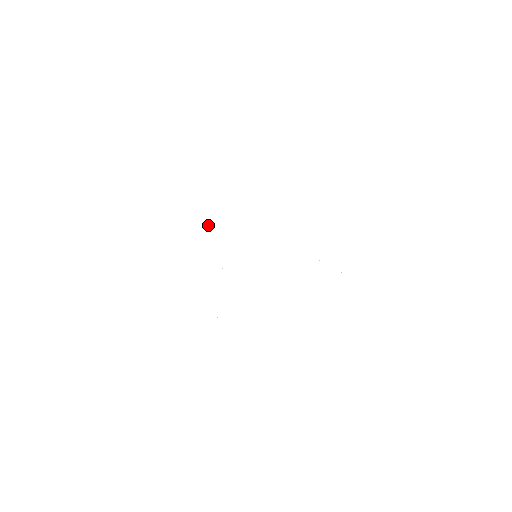
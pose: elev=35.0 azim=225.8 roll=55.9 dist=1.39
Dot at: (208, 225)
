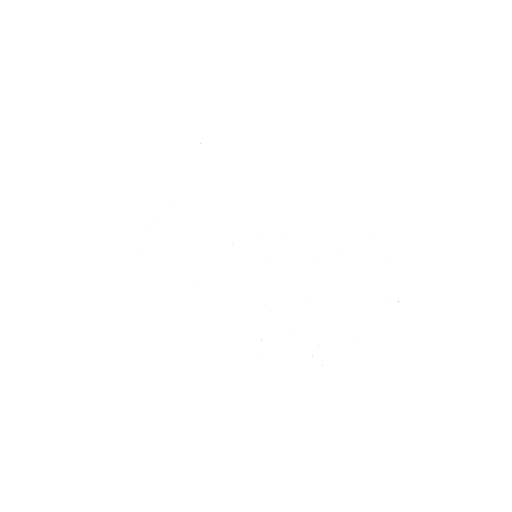
Dot at: occluded
